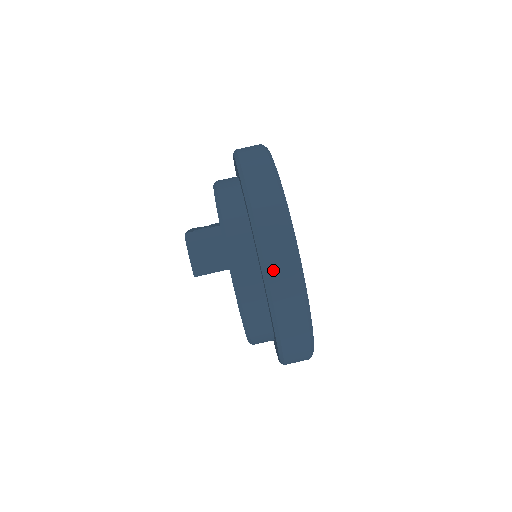
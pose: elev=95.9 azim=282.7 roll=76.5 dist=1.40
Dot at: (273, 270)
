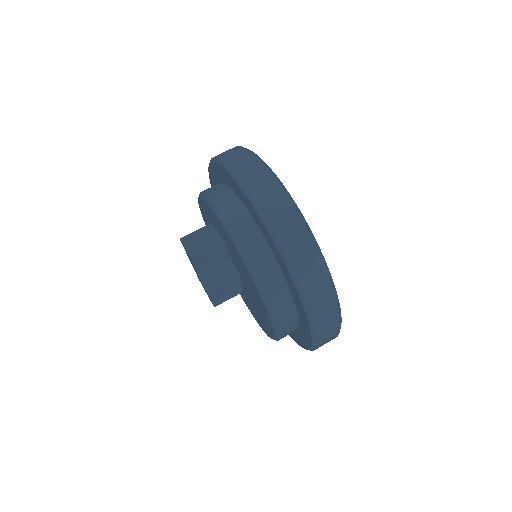
Dot at: (238, 168)
